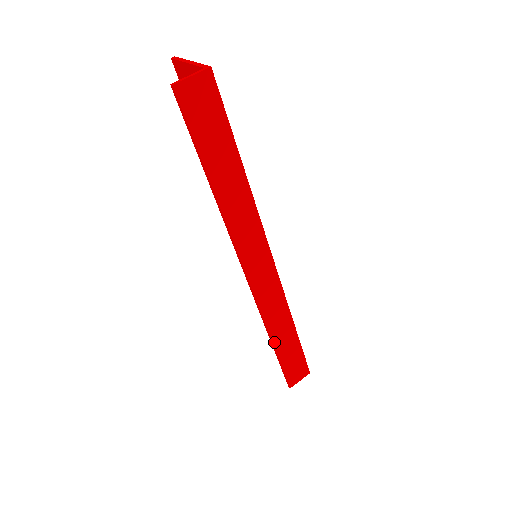
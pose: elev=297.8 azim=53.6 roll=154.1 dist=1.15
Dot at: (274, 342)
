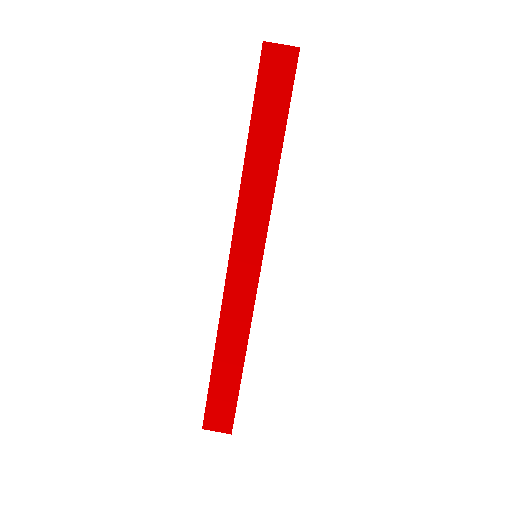
Dot at: (216, 352)
